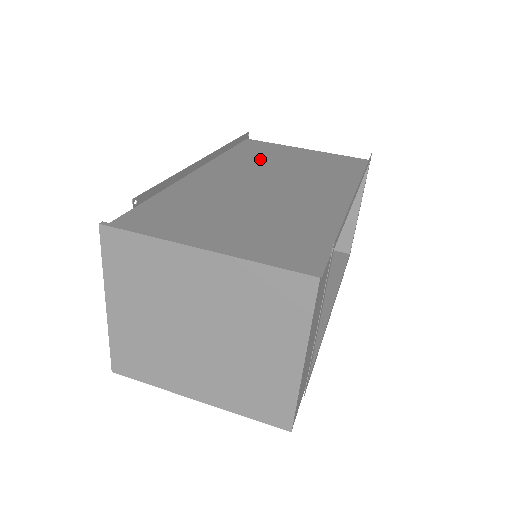
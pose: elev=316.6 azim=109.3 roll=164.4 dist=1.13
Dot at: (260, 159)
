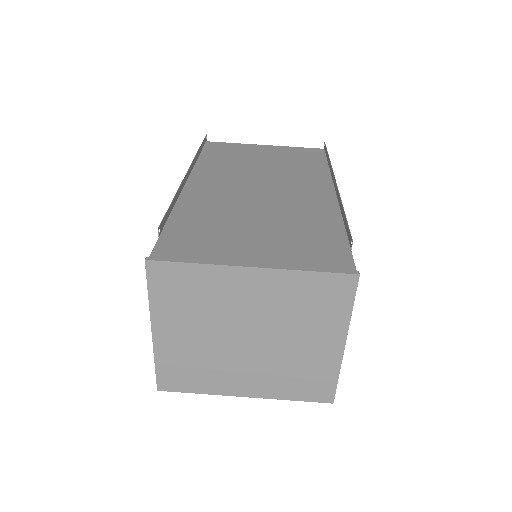
Dot at: (233, 163)
